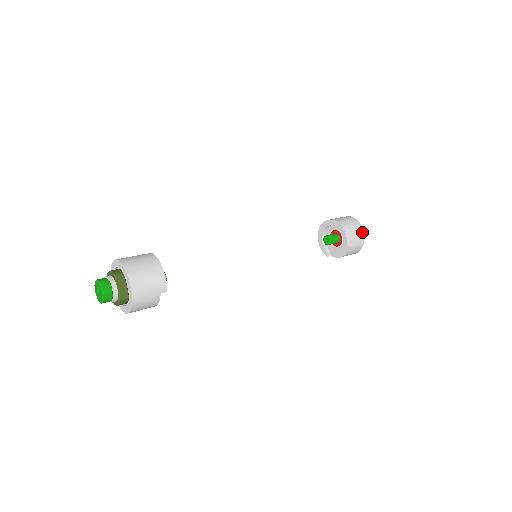
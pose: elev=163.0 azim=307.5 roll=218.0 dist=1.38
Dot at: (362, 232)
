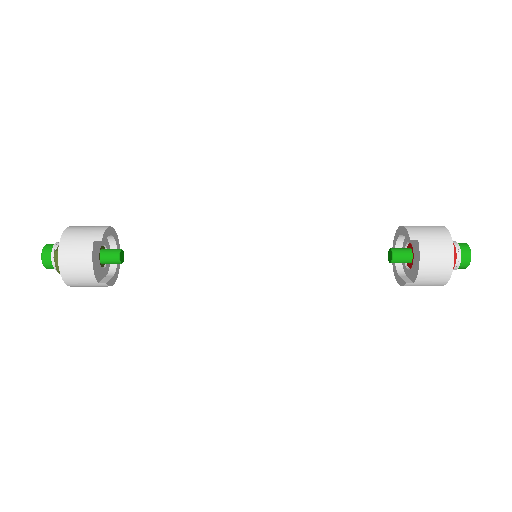
Dot at: (442, 228)
